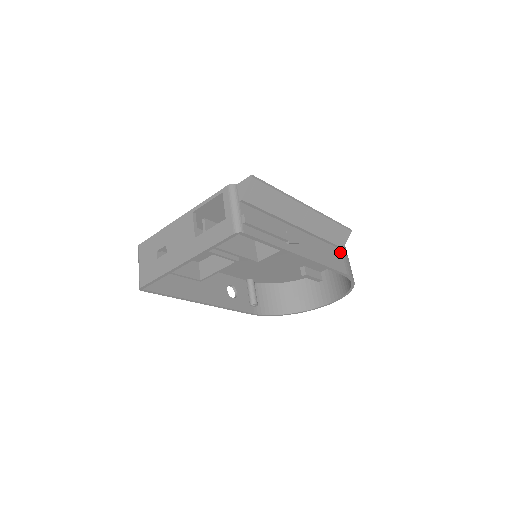
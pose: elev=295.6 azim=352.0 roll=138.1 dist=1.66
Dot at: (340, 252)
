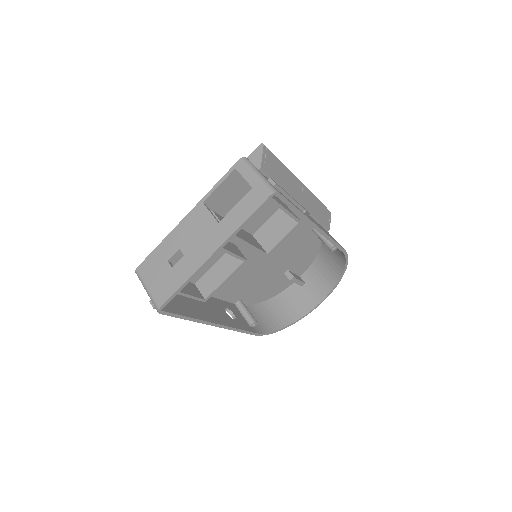
Dot at: occluded
